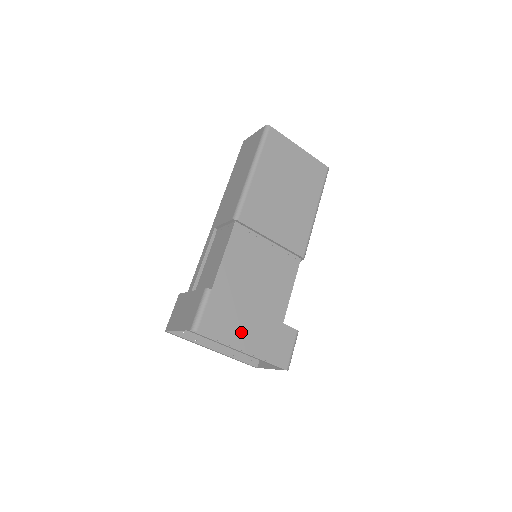
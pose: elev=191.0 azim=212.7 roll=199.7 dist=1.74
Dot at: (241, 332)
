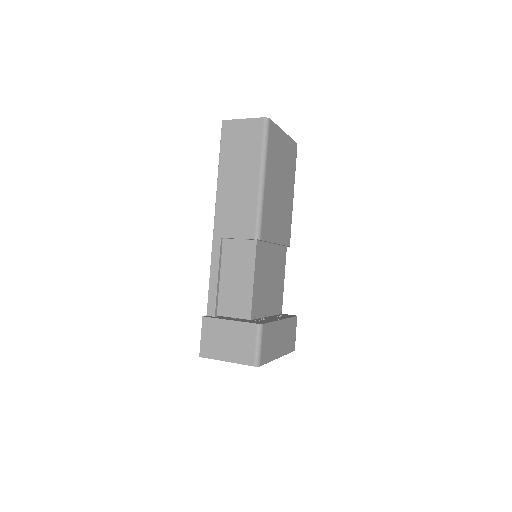
Dot at: (277, 344)
